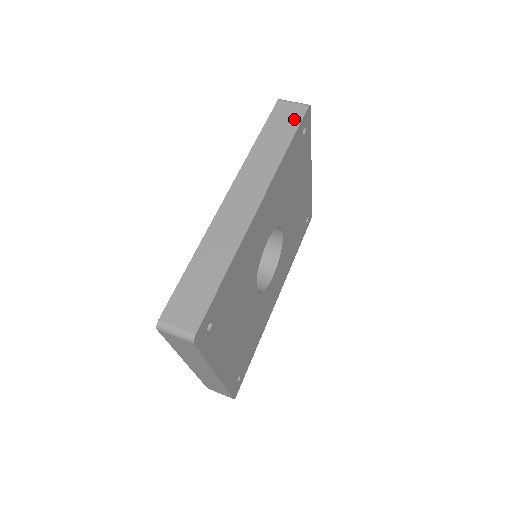
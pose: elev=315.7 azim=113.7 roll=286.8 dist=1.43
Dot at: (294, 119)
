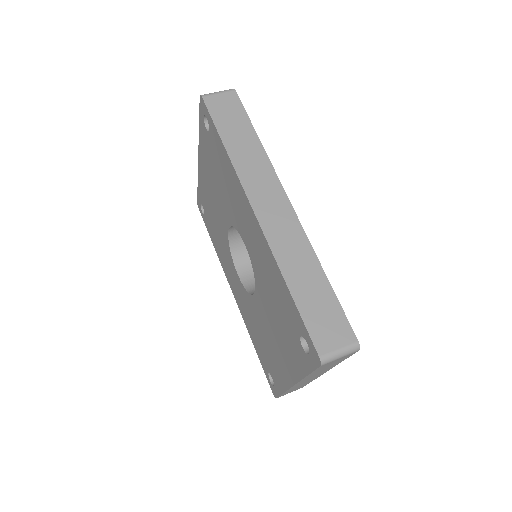
Dot at: (236, 108)
